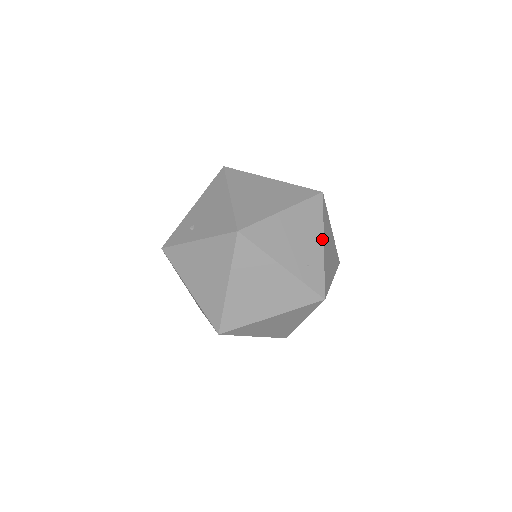
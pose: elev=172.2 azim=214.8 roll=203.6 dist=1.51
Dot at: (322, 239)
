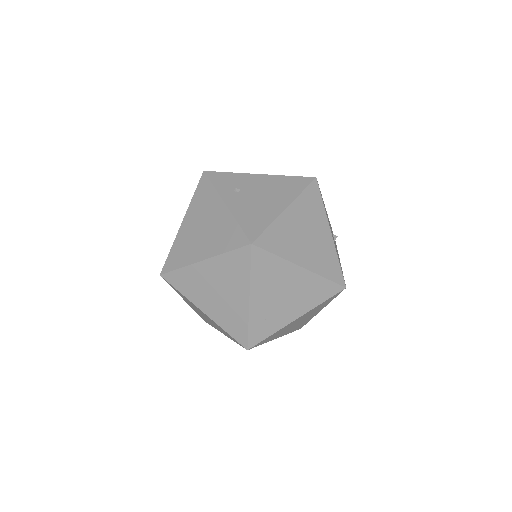
Dot at: (301, 314)
